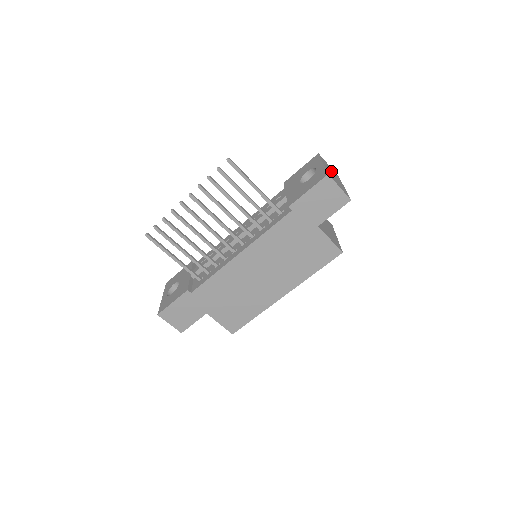
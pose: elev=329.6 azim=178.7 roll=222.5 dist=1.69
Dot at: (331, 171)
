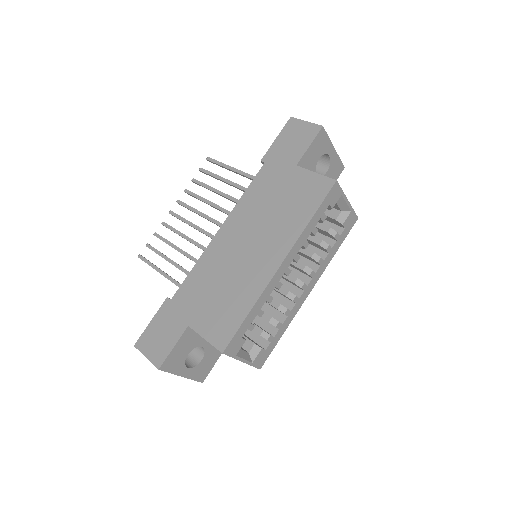
Dot at: occluded
